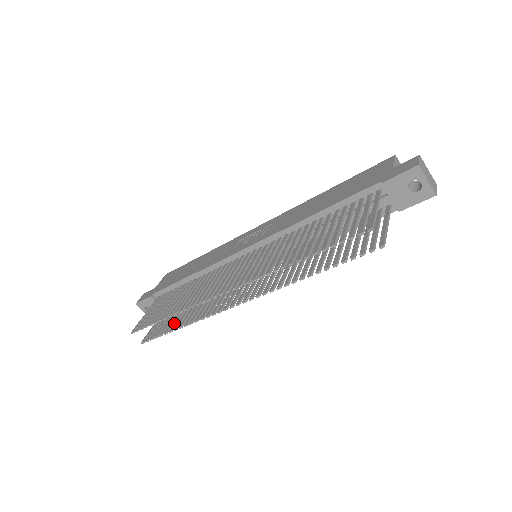
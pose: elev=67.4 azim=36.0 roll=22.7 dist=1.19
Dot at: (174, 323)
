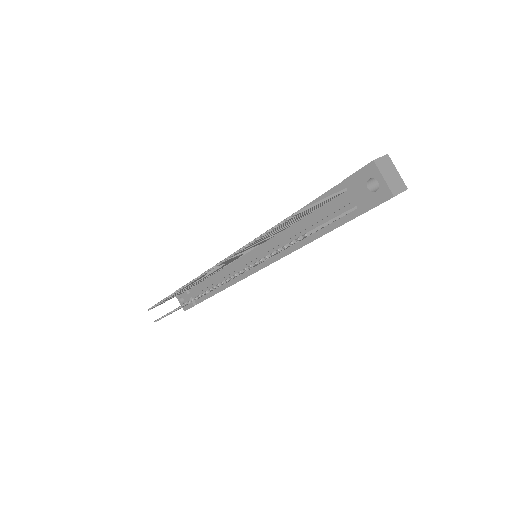
Dot at: occluded
